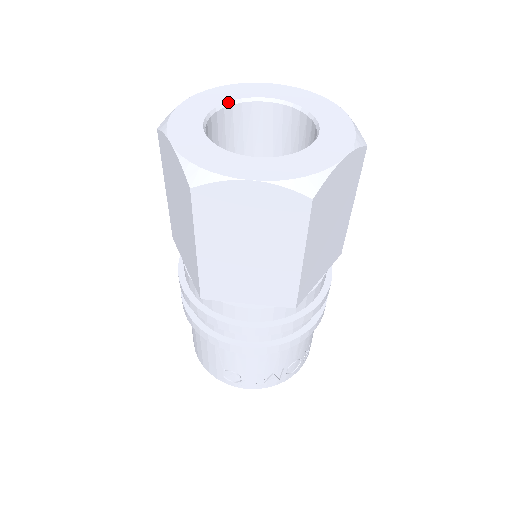
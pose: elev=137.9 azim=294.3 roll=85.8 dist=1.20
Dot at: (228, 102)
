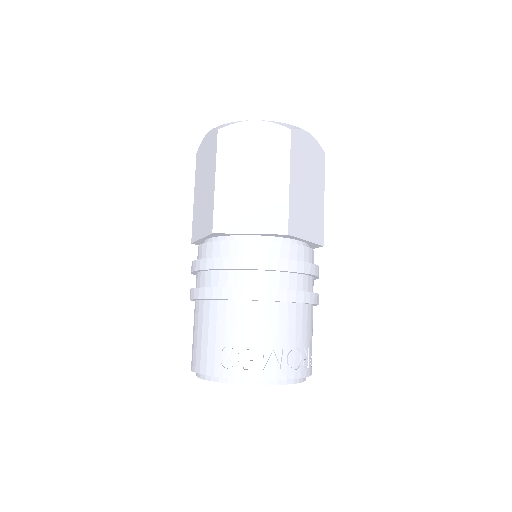
Dot at: occluded
